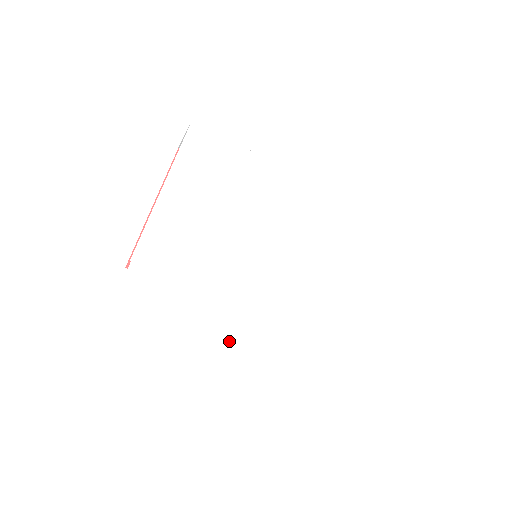
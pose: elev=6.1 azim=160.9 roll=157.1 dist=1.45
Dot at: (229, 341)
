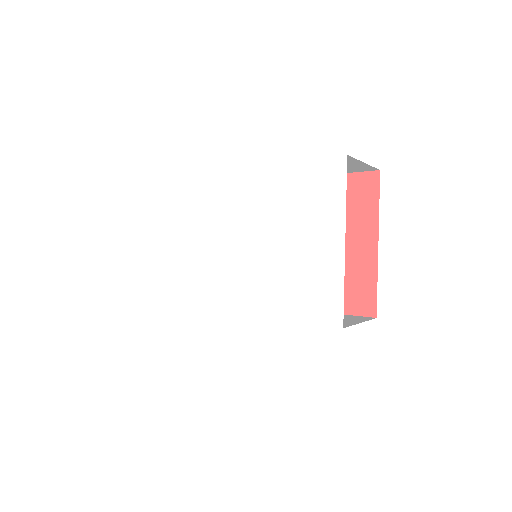
Dot at: (231, 348)
